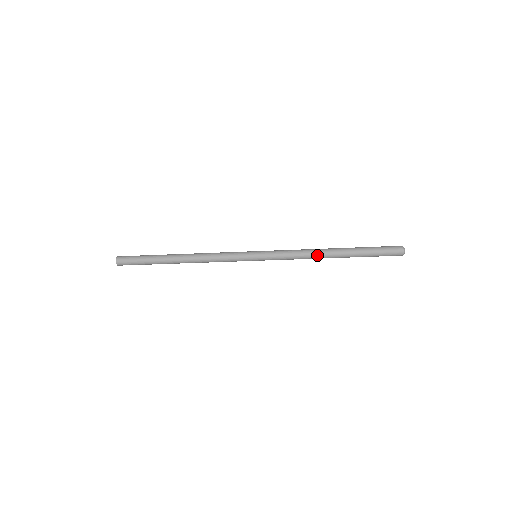
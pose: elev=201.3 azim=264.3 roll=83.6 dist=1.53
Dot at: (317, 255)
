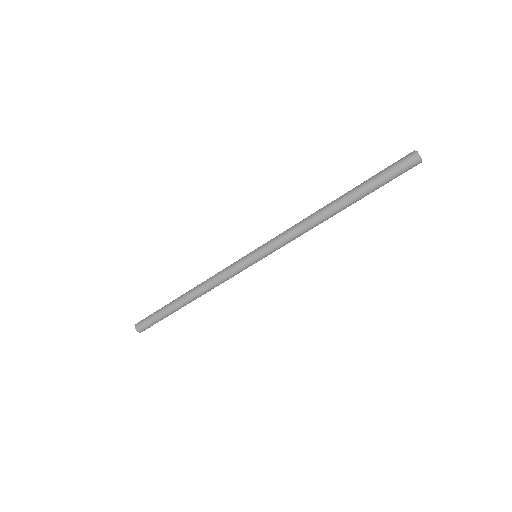
Dot at: (314, 213)
